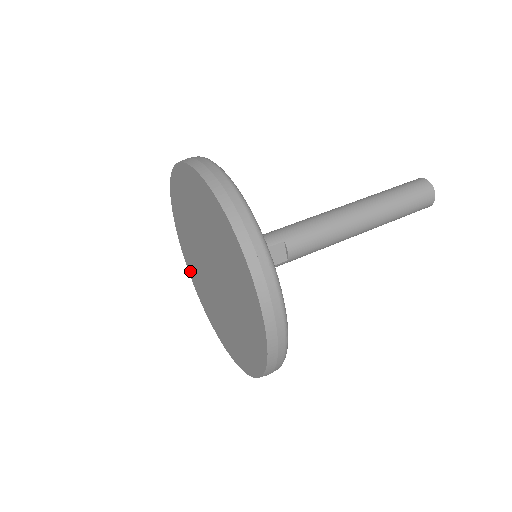
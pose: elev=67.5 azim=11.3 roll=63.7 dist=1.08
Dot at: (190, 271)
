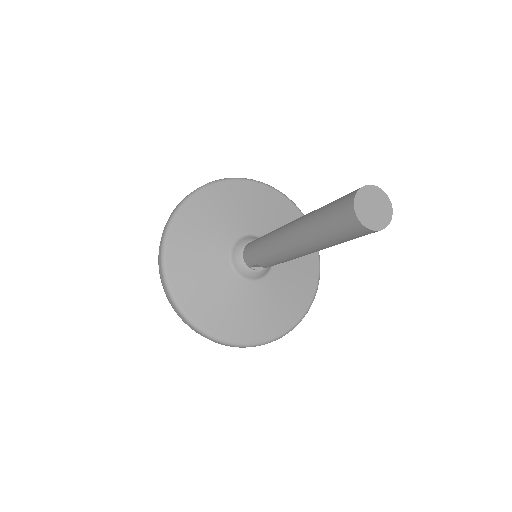
Dot at: occluded
